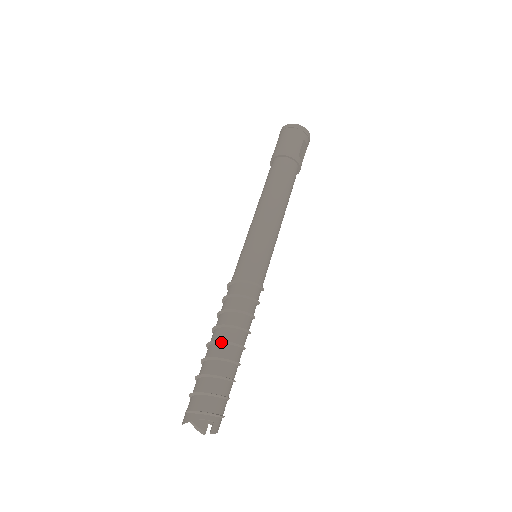
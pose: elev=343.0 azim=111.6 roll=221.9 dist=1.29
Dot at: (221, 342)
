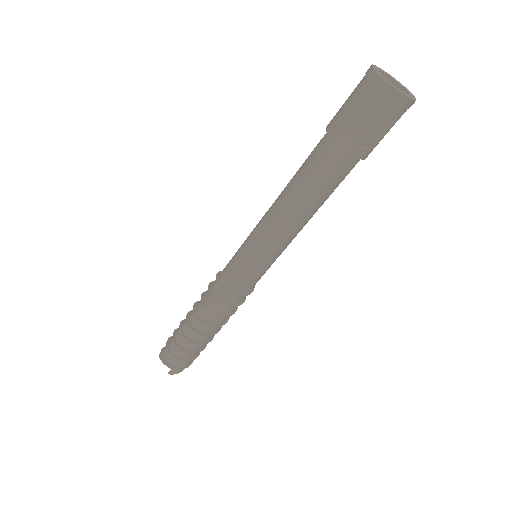
Dot at: (188, 323)
